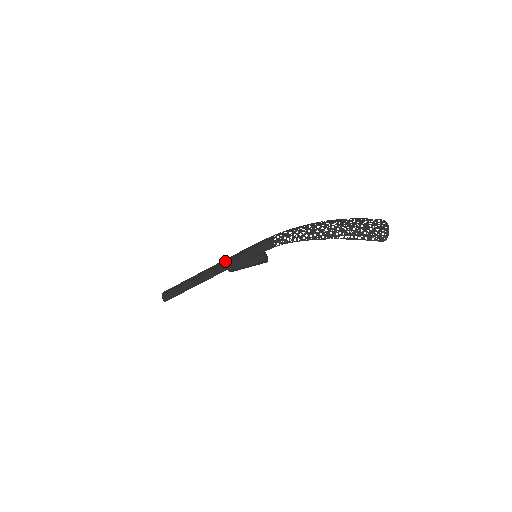
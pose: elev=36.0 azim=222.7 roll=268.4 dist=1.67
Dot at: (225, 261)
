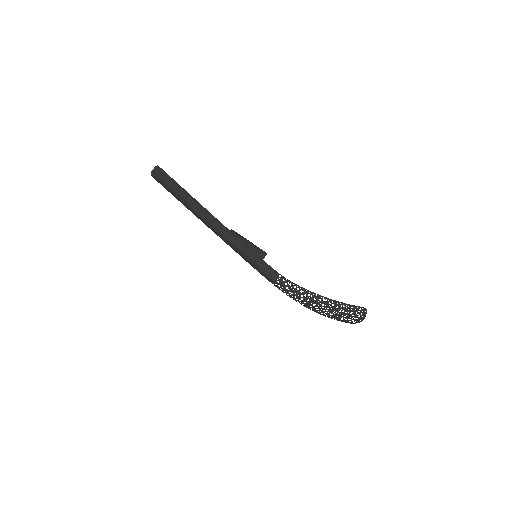
Dot at: (227, 240)
